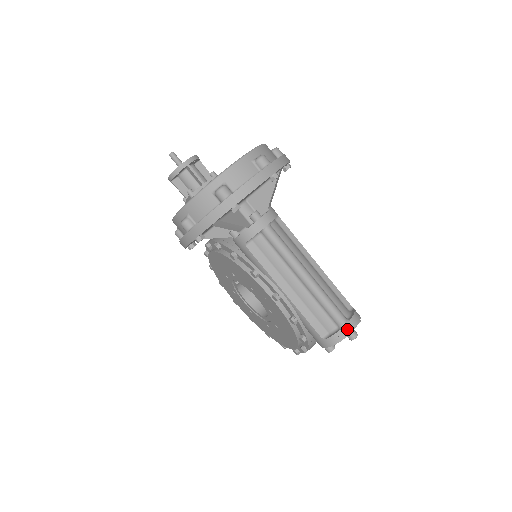
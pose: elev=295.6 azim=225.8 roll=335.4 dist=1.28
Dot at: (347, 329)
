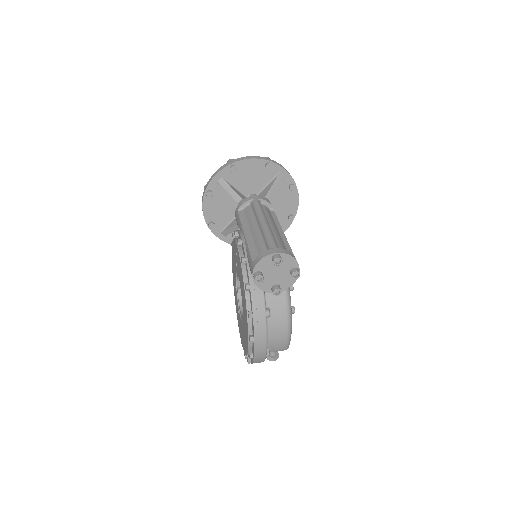
Dot at: (273, 251)
